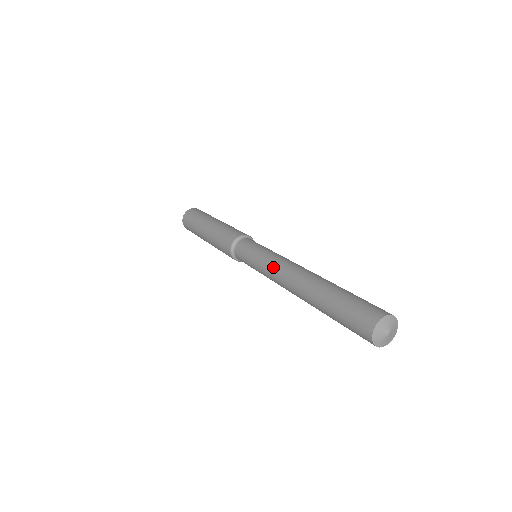
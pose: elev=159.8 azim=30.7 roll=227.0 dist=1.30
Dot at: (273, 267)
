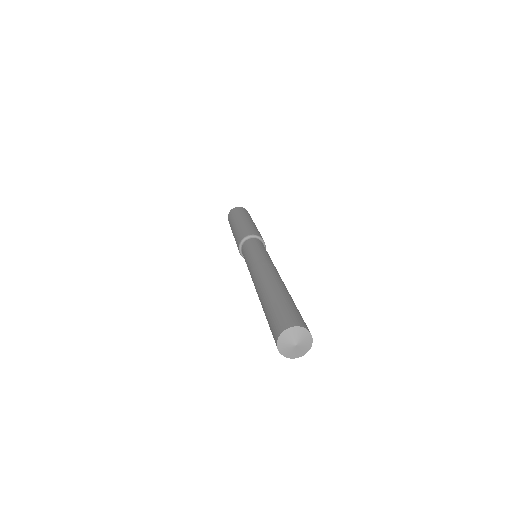
Dot at: (260, 261)
